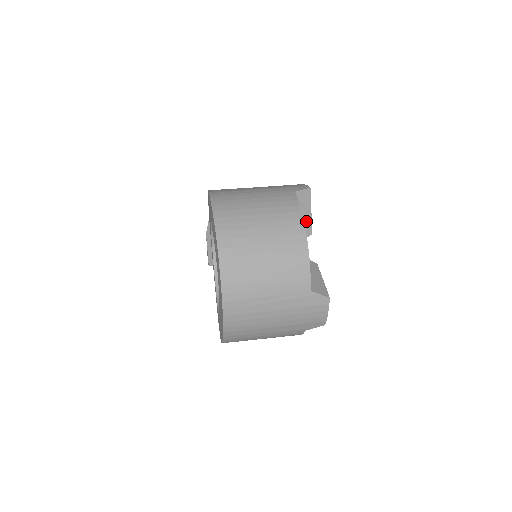
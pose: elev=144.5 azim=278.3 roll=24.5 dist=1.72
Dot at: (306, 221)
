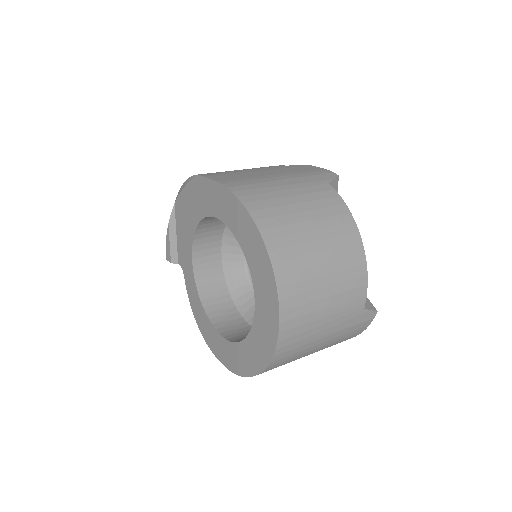
Dot at: occluded
